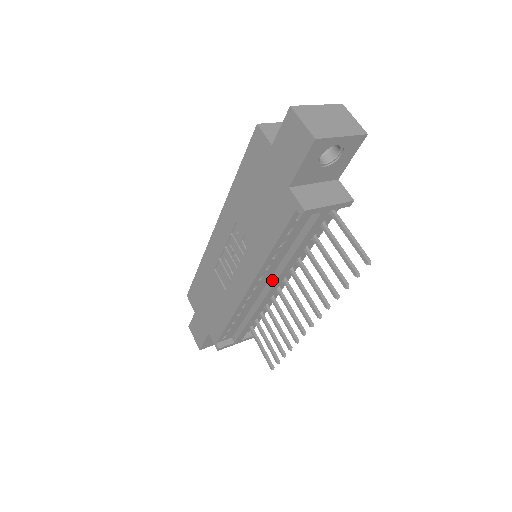
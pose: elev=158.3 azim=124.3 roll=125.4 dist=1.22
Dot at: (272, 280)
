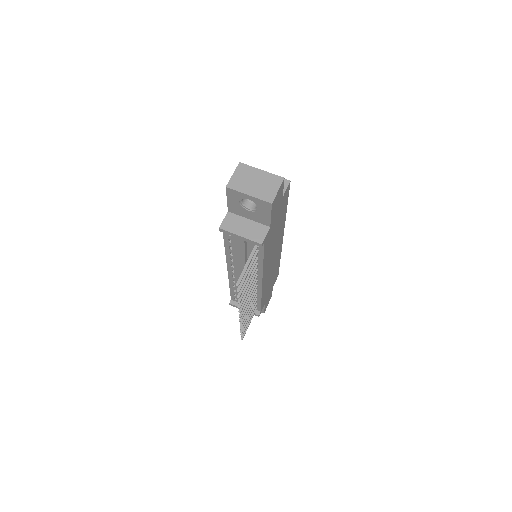
Dot at: occluded
